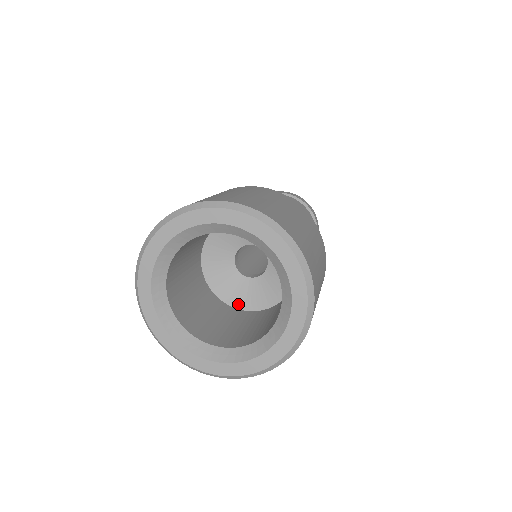
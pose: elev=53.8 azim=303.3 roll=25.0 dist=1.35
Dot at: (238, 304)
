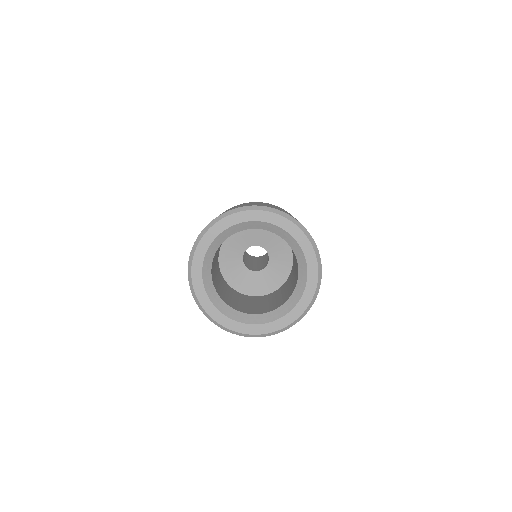
Dot at: (234, 285)
